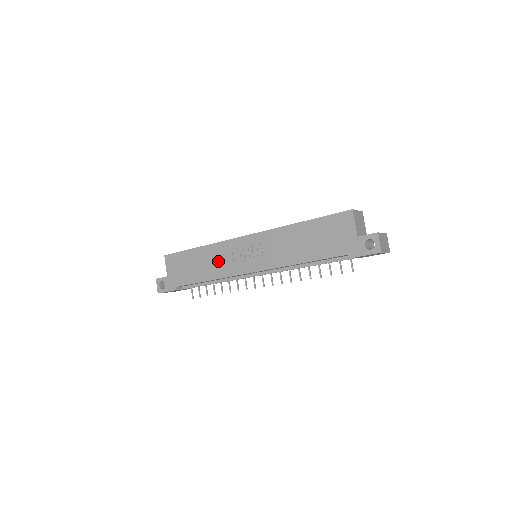
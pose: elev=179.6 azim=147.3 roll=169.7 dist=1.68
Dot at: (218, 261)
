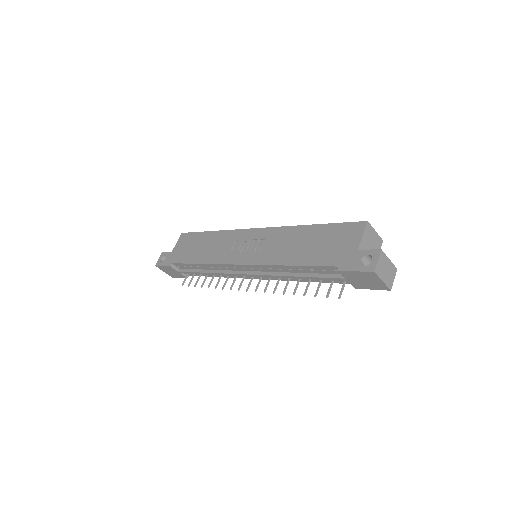
Dot at: (219, 247)
